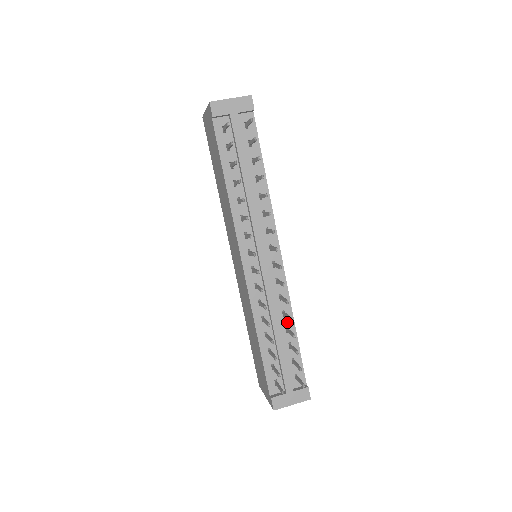
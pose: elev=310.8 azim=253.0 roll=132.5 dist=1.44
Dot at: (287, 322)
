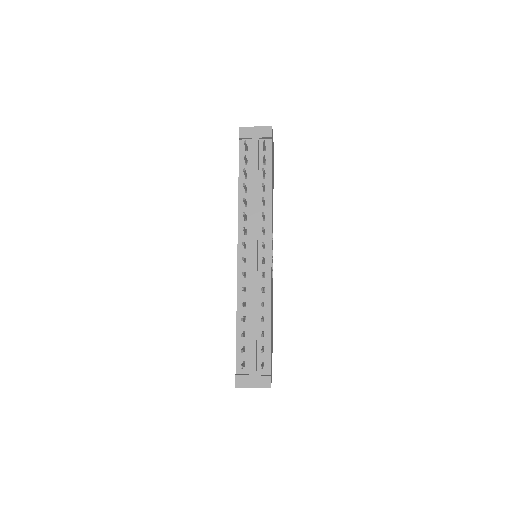
Dot at: (265, 313)
